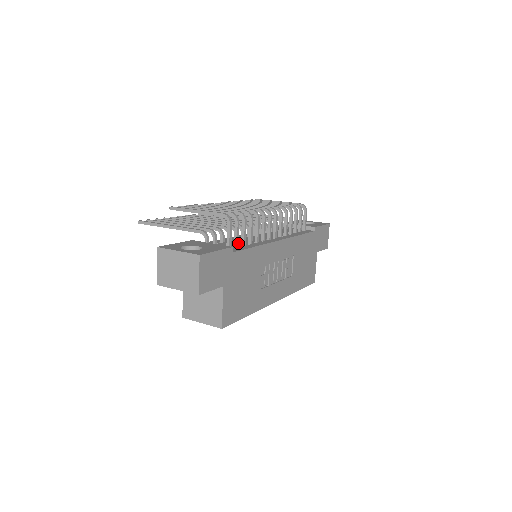
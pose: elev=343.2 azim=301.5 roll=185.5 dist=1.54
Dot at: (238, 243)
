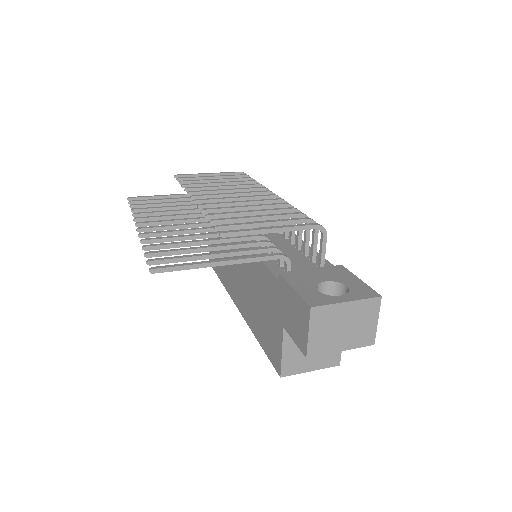
Dot at: (314, 255)
